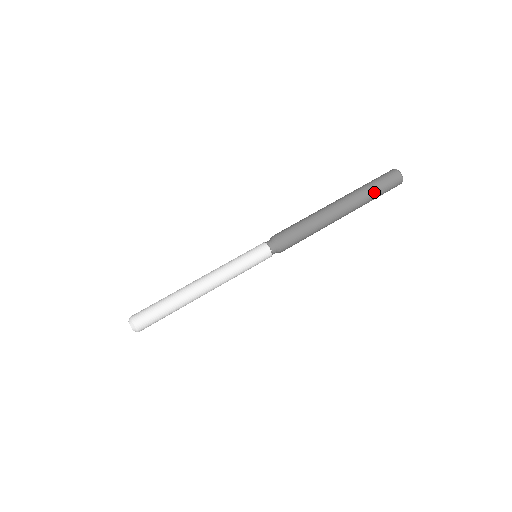
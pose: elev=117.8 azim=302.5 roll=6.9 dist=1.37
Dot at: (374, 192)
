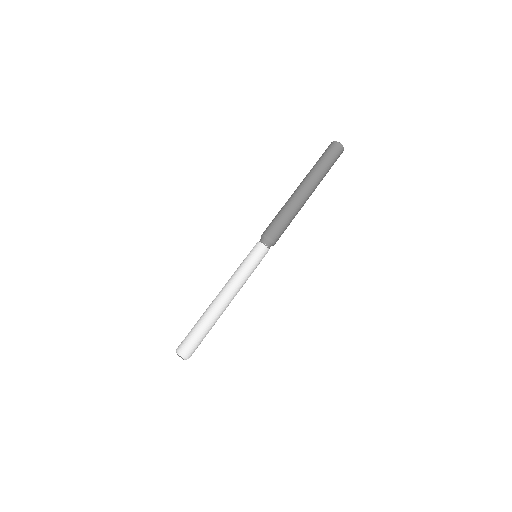
Dot at: (327, 168)
